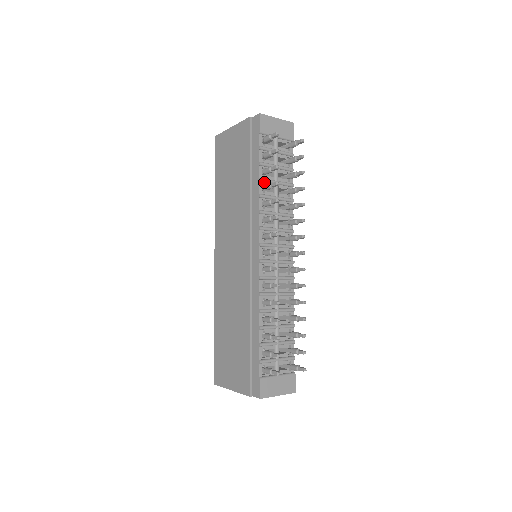
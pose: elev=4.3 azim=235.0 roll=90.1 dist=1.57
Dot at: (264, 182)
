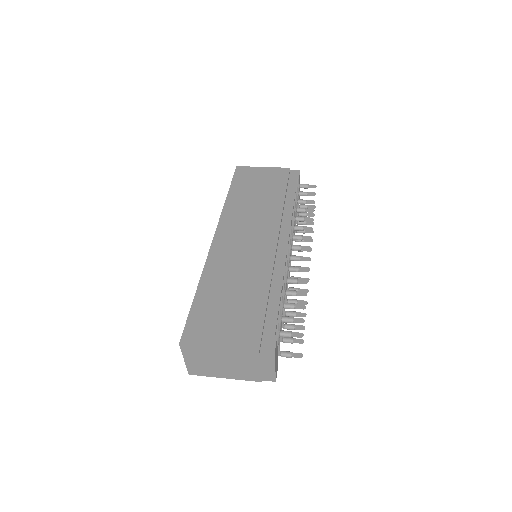
Dot at: (294, 207)
